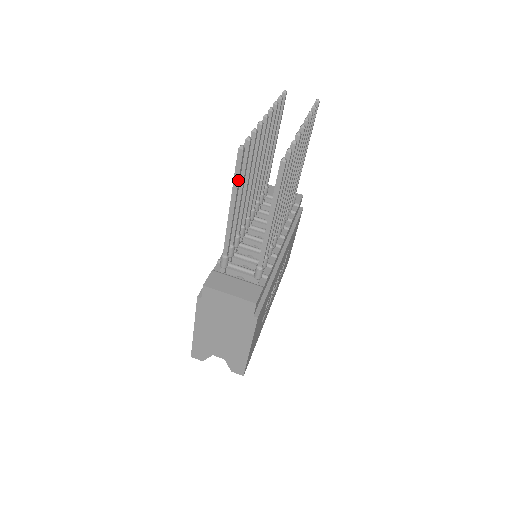
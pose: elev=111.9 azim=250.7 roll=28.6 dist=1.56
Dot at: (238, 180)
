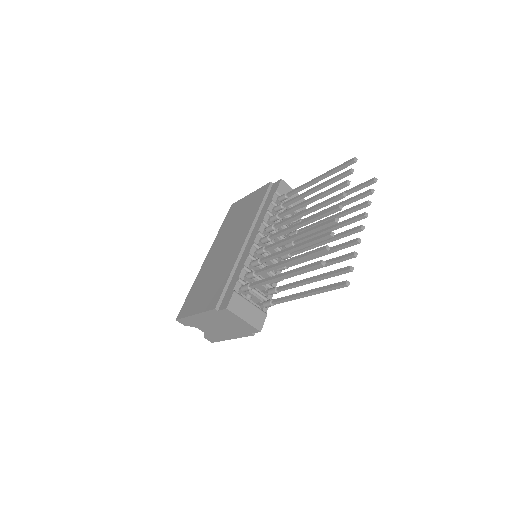
Dot at: (303, 272)
